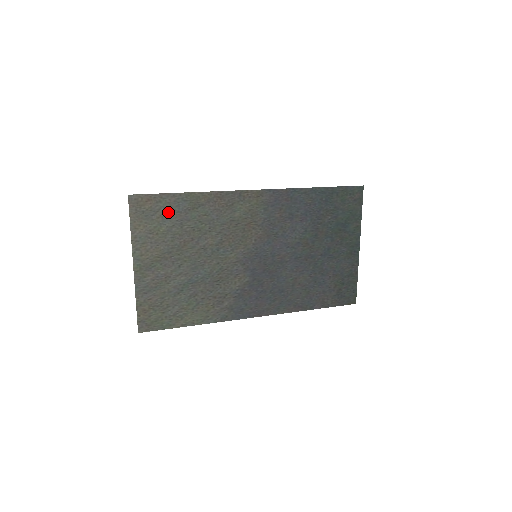
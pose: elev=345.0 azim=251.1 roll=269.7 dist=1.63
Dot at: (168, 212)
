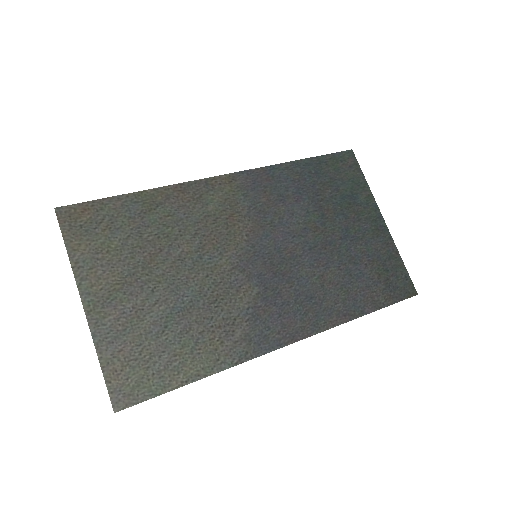
Dot at: (116, 221)
